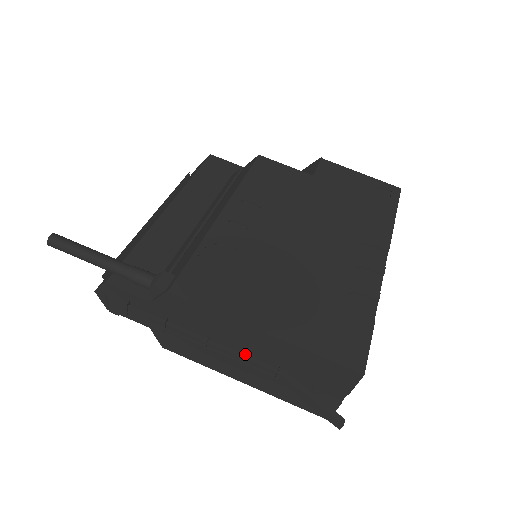
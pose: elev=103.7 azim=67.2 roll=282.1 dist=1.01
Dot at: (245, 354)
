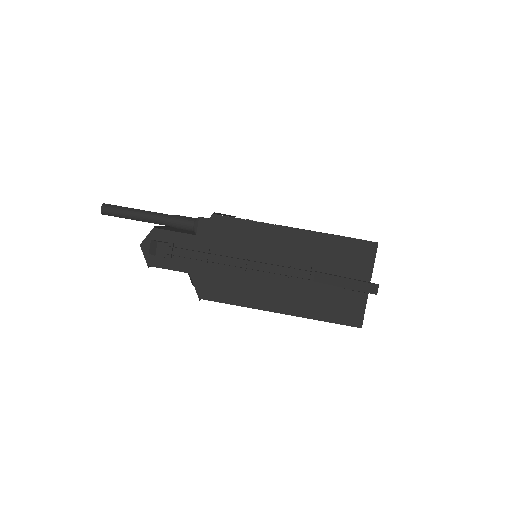
Dot at: (280, 266)
